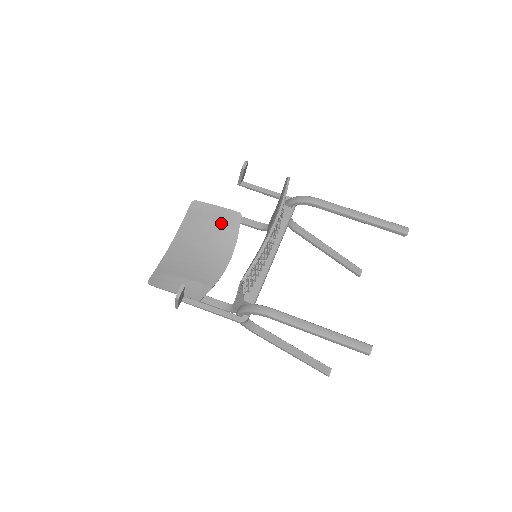
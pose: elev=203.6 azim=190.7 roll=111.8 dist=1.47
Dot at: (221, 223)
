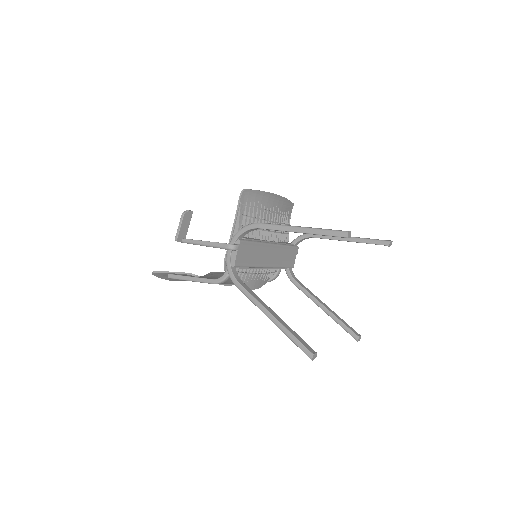
Dot at: occluded
